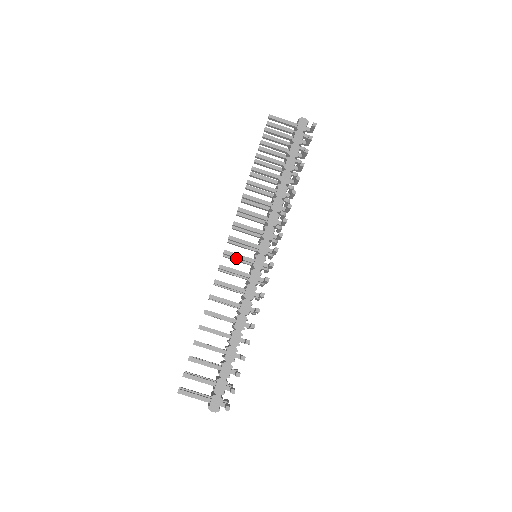
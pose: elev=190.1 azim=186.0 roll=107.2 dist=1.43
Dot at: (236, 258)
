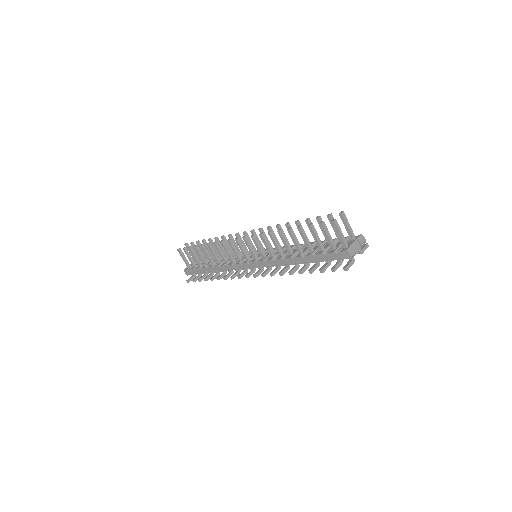
Dot at: occluded
